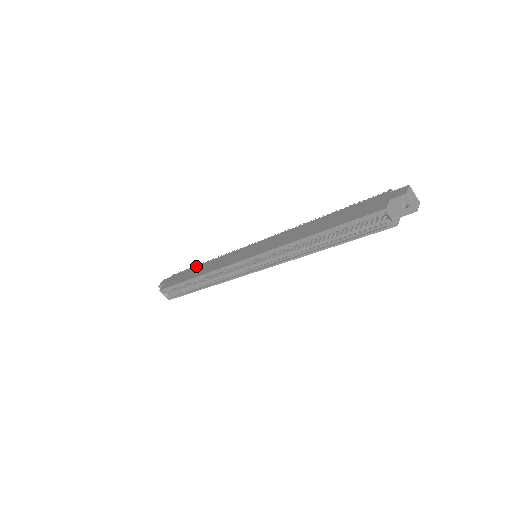
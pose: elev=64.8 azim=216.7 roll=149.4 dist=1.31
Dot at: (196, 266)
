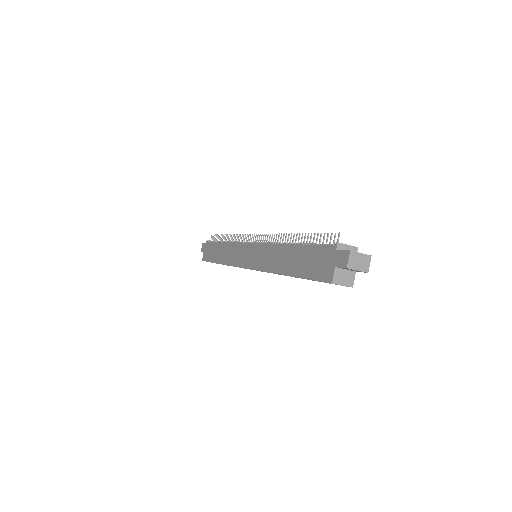
Dot at: (218, 243)
